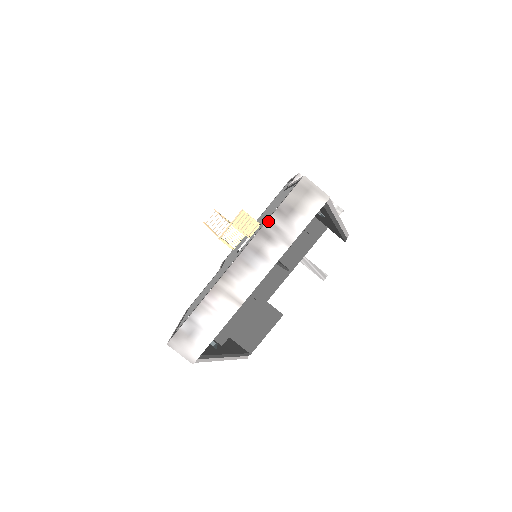
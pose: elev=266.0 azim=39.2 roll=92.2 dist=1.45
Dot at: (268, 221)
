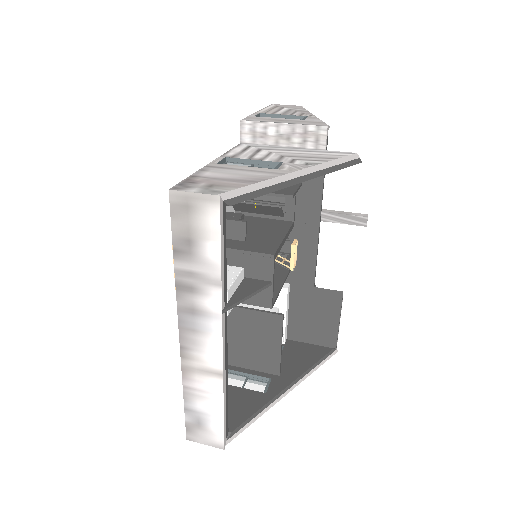
Dot at: (175, 271)
